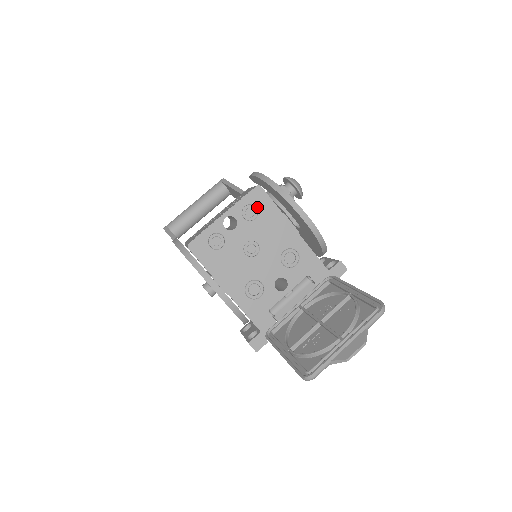
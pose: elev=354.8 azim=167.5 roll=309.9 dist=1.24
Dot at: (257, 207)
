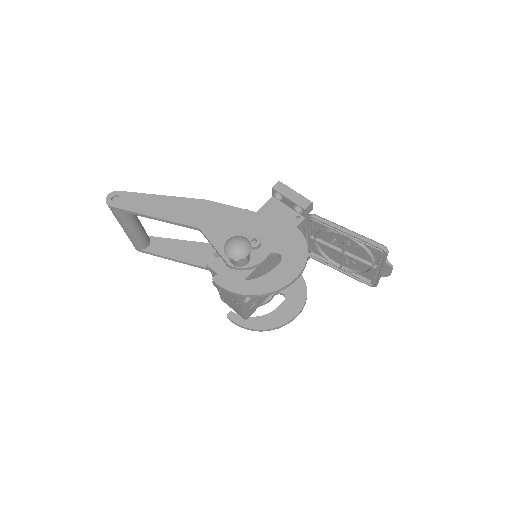
Dot at: occluded
